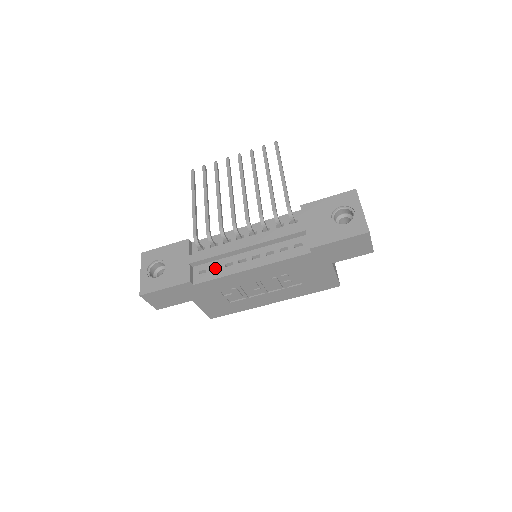
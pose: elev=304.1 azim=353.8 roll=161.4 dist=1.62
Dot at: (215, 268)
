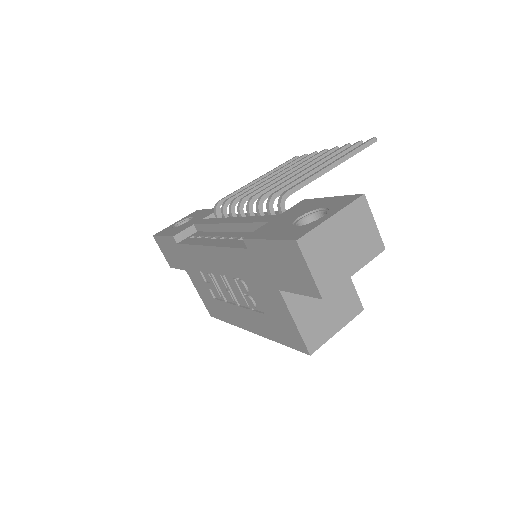
Dot at: occluded
